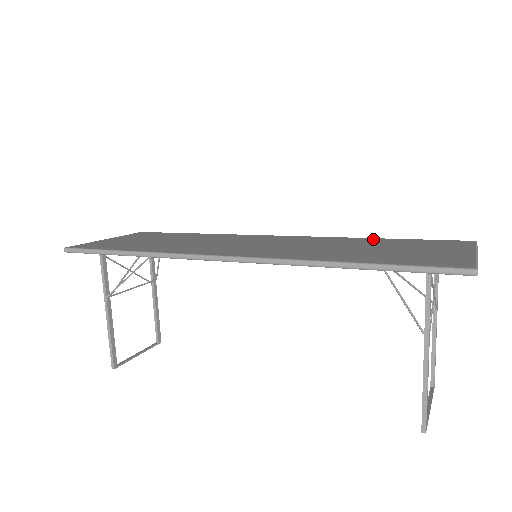
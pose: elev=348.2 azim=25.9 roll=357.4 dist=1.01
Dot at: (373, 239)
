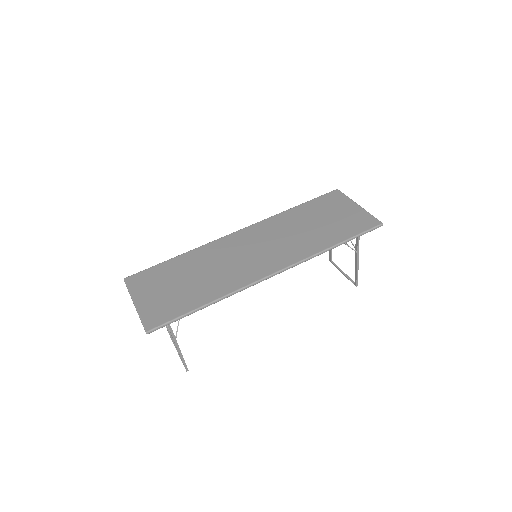
Dot at: (296, 210)
